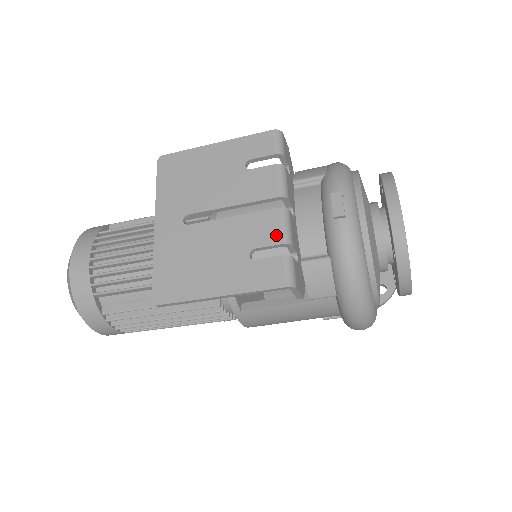
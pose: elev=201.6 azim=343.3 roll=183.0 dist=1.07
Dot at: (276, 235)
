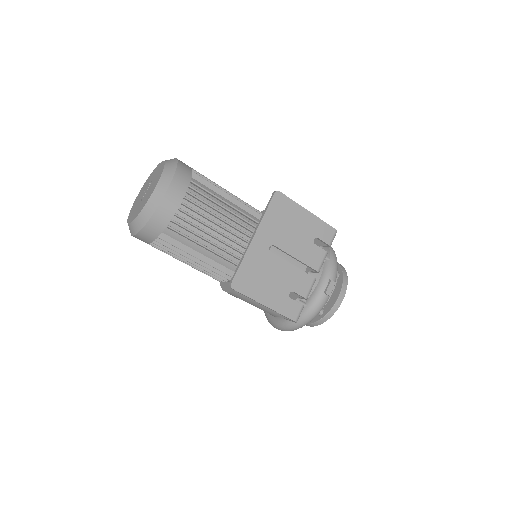
Dot at: (306, 292)
